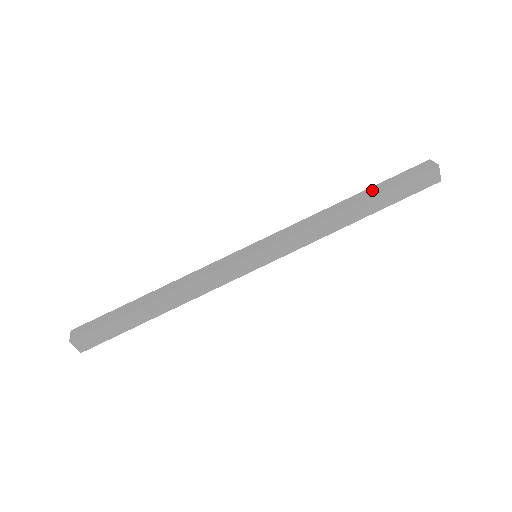
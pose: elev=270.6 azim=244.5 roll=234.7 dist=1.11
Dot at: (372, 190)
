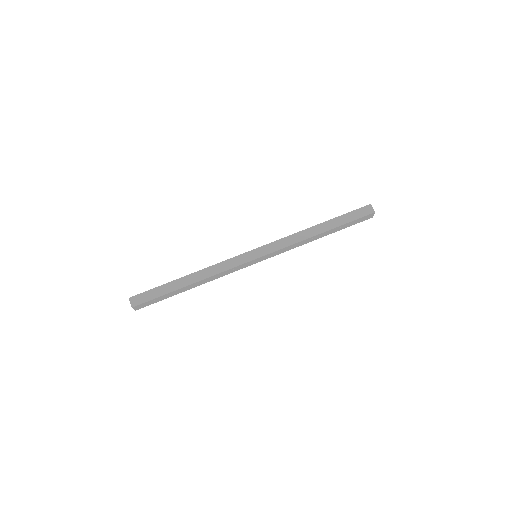
Dot at: (334, 222)
